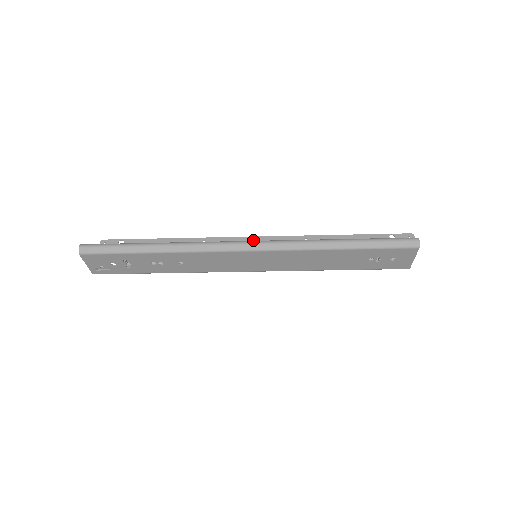
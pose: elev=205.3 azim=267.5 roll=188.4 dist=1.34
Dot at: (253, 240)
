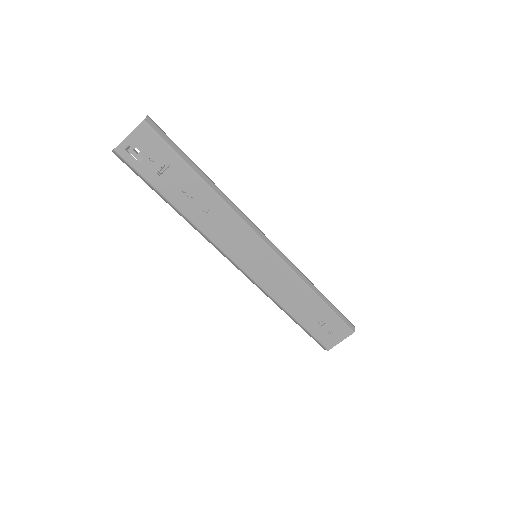
Dot at: occluded
